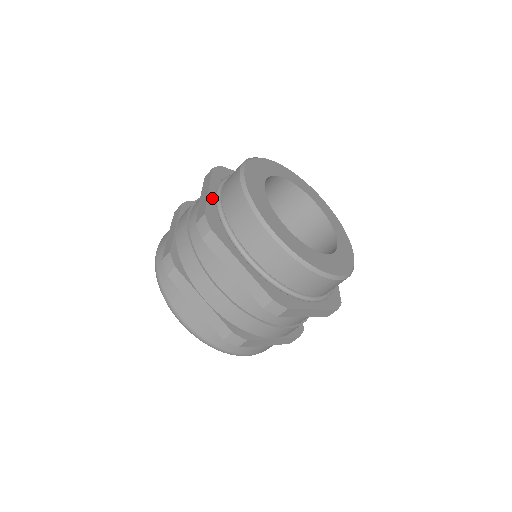
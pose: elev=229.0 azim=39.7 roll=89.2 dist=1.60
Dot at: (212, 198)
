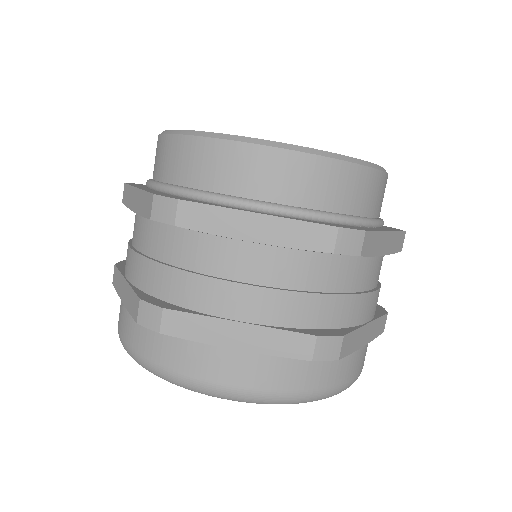
Dot at: (149, 190)
